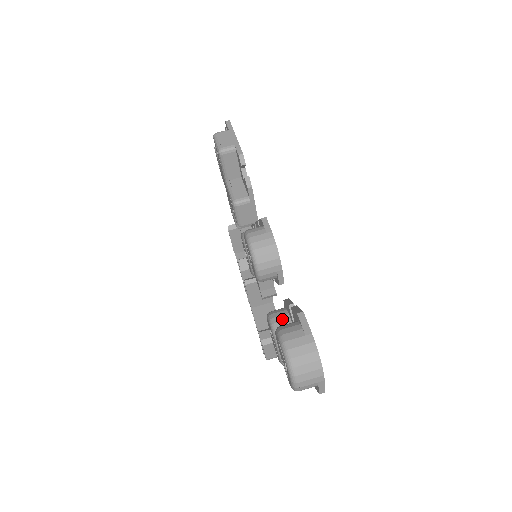
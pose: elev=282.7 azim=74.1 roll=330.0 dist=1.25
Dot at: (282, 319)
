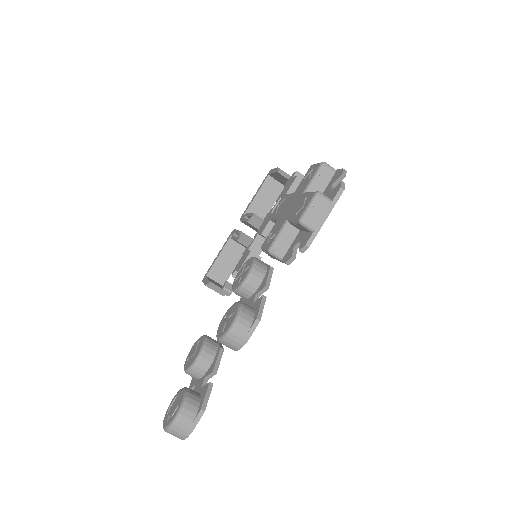
Dot at: (205, 363)
